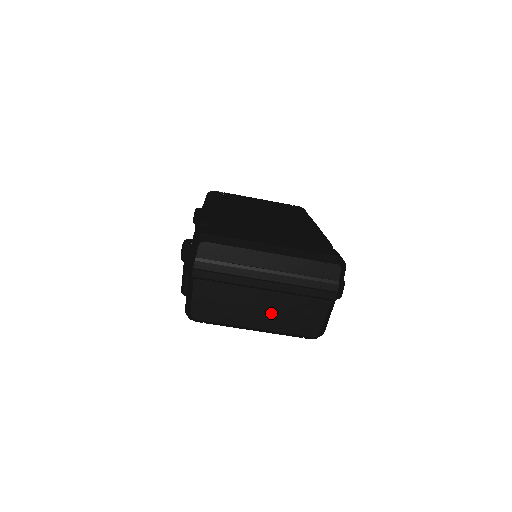
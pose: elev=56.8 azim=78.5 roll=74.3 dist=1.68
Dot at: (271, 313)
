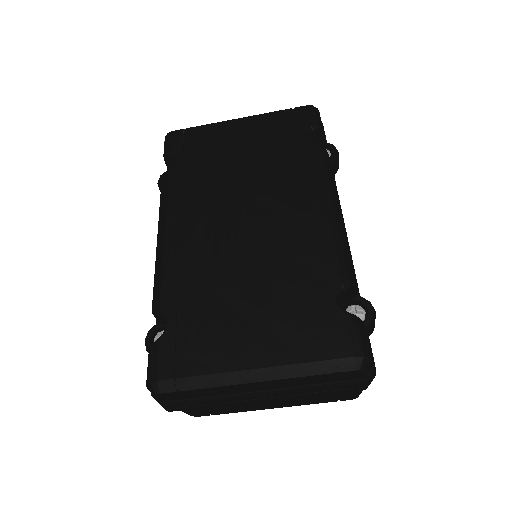
Dot at: (286, 401)
